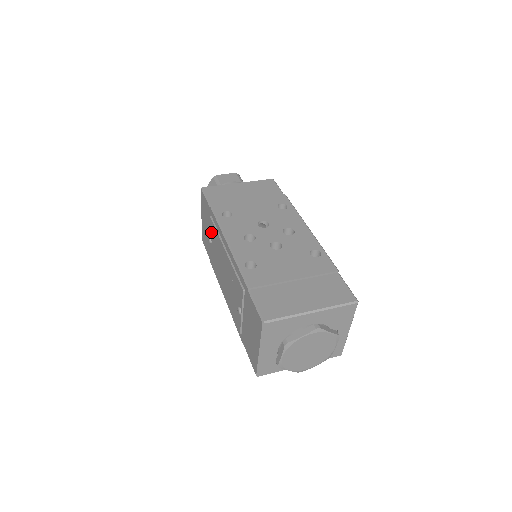
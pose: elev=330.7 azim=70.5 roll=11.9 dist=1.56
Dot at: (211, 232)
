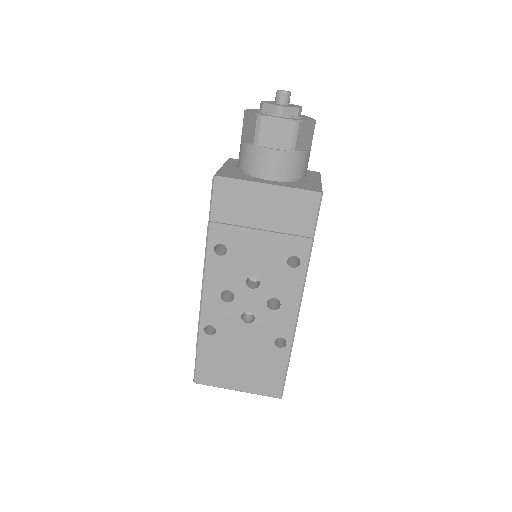
Dot at: occluded
